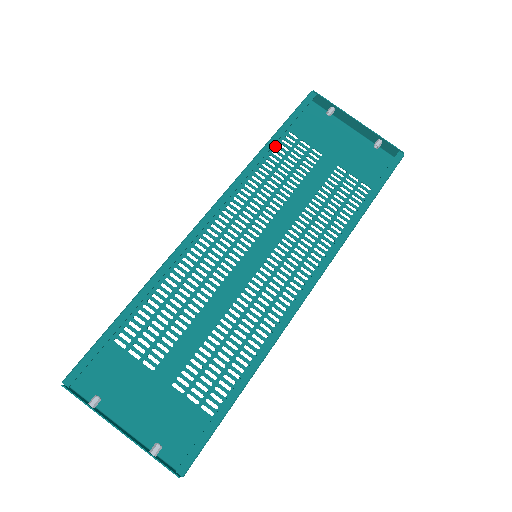
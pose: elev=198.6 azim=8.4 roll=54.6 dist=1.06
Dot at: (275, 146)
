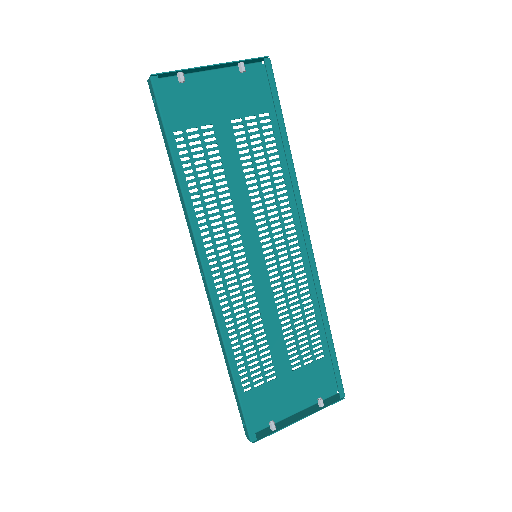
Dot at: occluded
